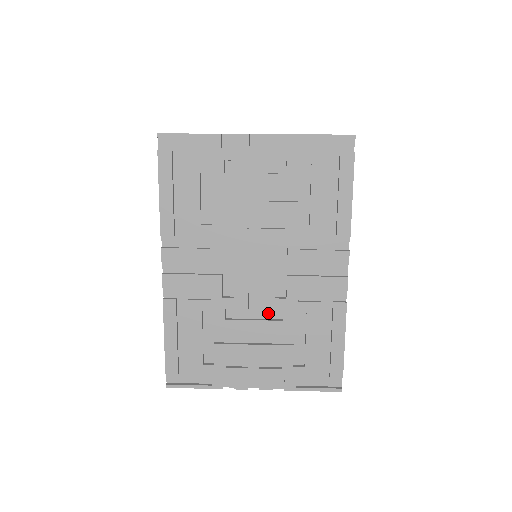
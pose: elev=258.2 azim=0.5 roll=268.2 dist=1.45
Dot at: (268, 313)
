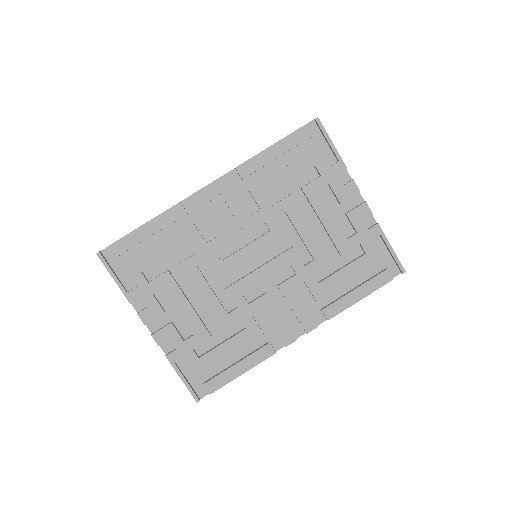
Dot at: (225, 297)
